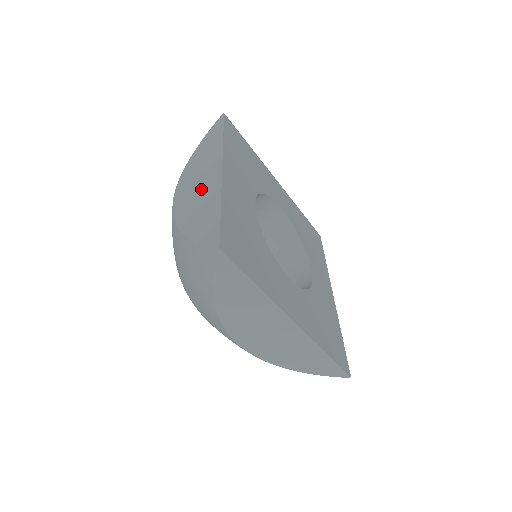
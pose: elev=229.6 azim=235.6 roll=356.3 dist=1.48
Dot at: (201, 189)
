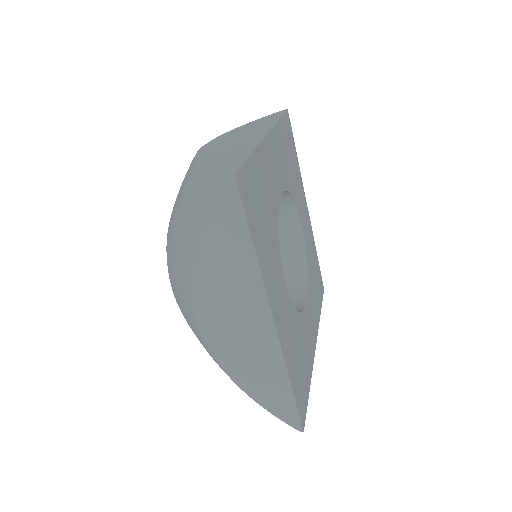
Dot at: (248, 341)
